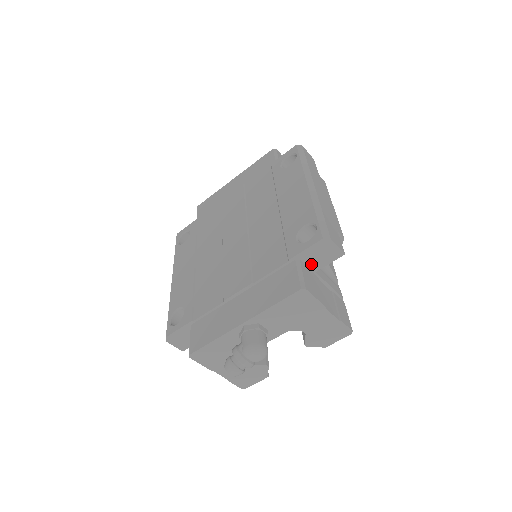
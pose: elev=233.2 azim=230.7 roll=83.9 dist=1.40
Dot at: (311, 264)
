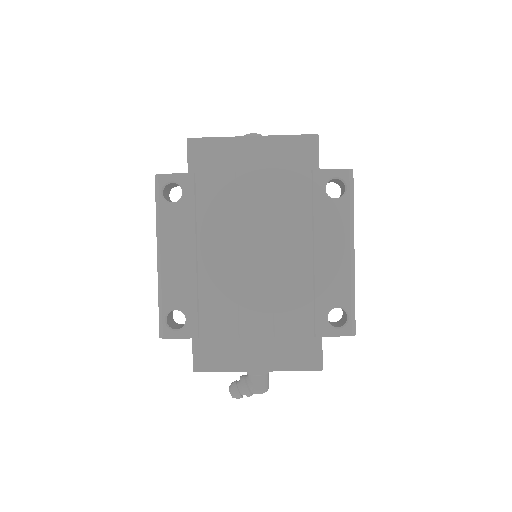
Dot at: occluded
